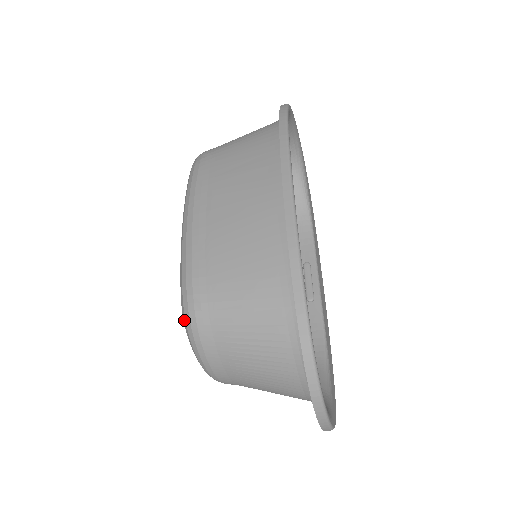
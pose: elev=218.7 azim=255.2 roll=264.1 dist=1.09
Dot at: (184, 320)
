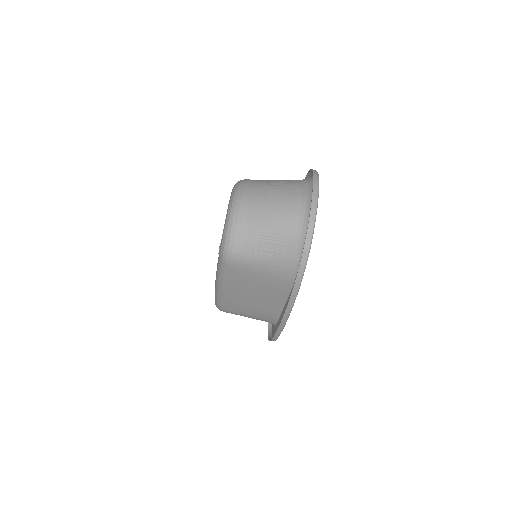
Dot at: occluded
